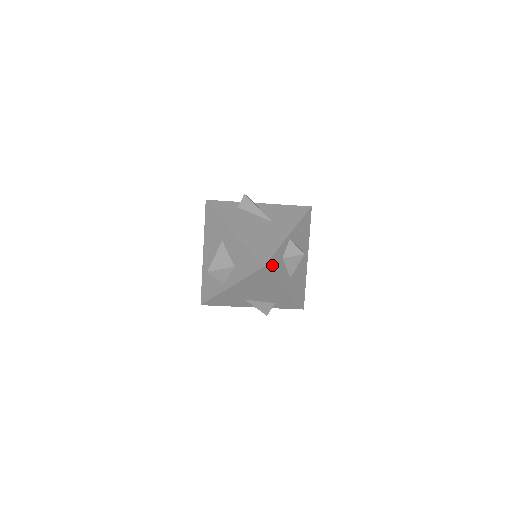
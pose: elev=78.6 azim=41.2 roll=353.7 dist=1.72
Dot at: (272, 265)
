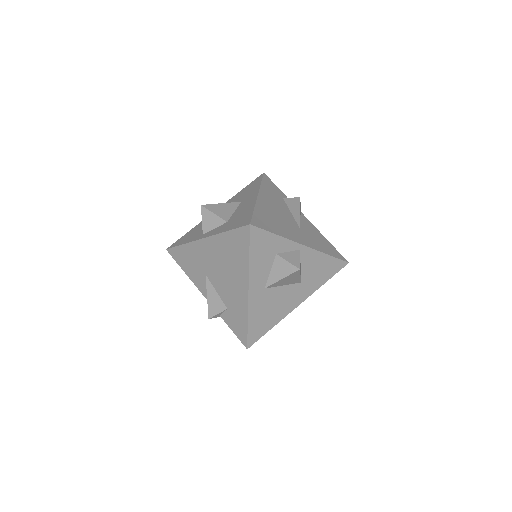
Dot at: (260, 240)
